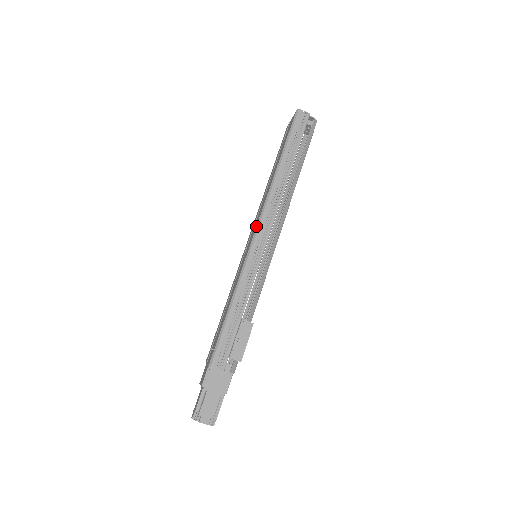
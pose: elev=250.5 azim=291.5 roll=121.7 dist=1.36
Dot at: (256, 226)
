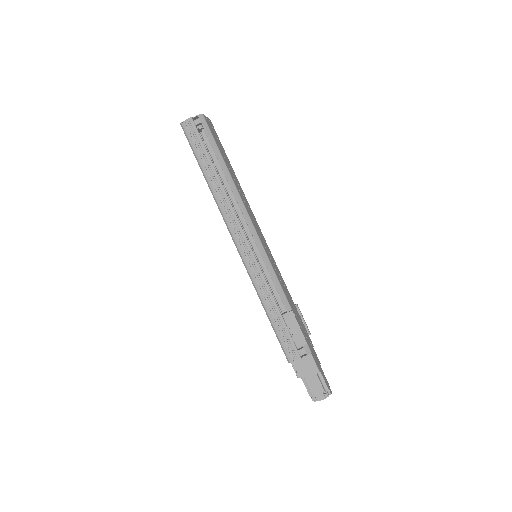
Dot at: (233, 241)
